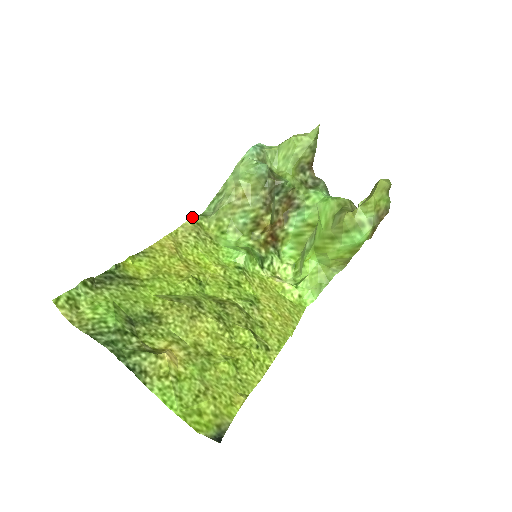
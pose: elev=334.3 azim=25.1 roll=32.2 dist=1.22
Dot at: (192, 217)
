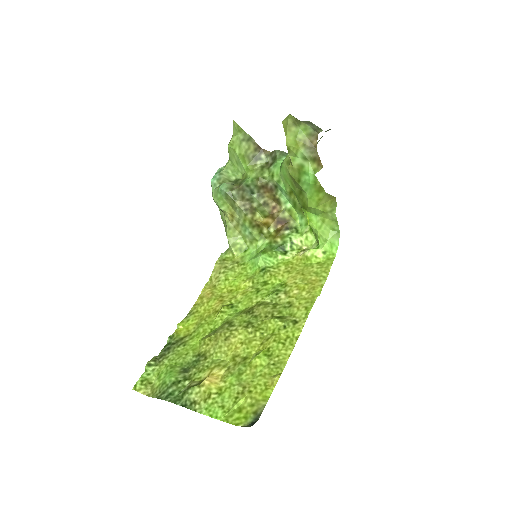
Dot at: (218, 258)
